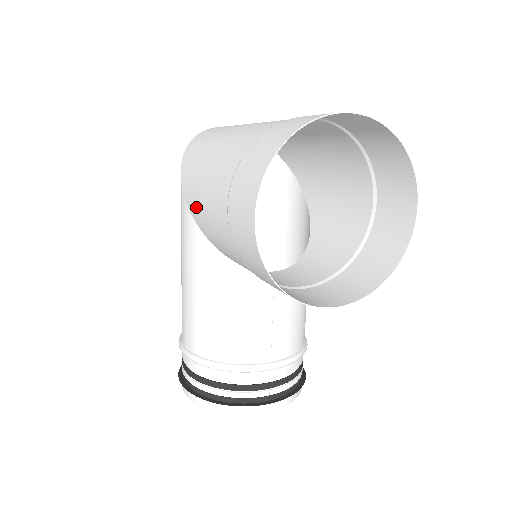
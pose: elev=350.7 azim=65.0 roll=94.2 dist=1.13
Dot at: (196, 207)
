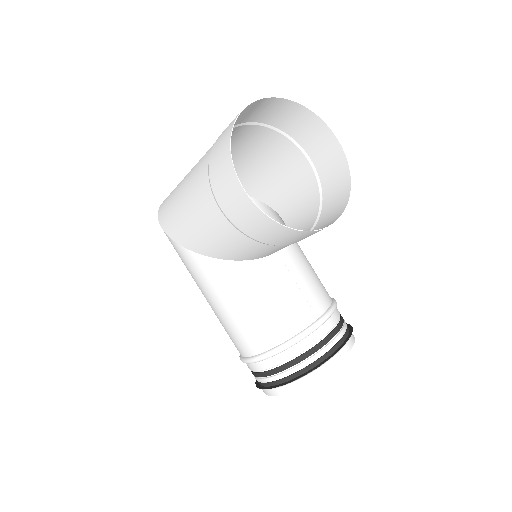
Dot at: (194, 240)
